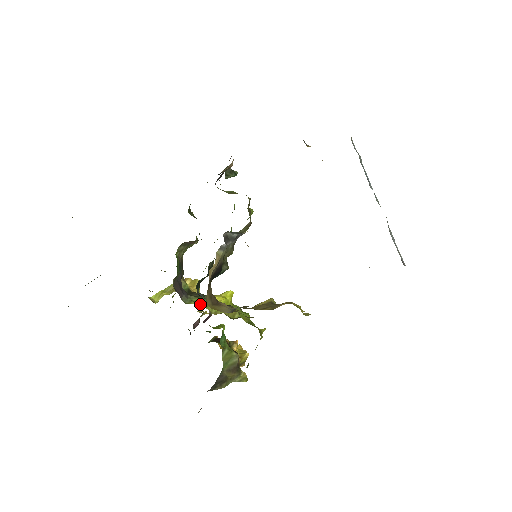
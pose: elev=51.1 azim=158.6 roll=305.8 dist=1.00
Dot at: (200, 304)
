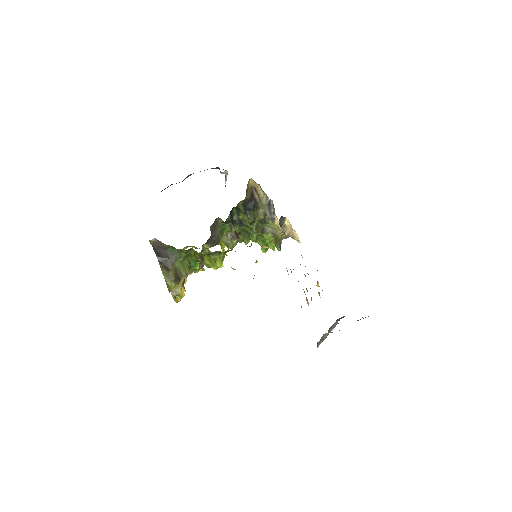
Dot at: occluded
